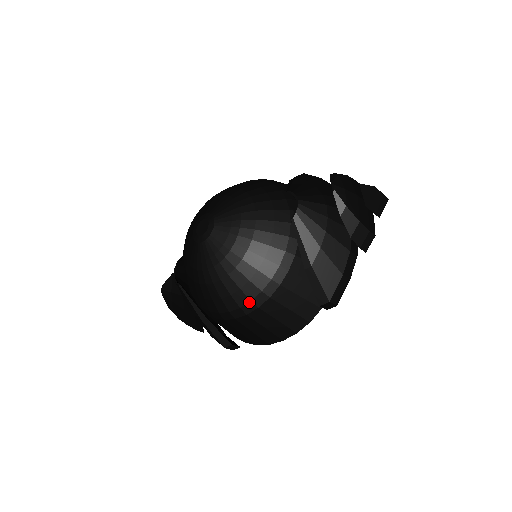
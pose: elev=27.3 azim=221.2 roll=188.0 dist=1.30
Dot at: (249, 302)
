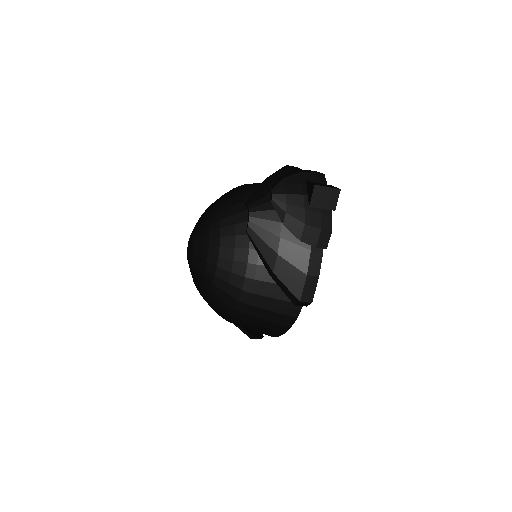
Dot at: (233, 310)
